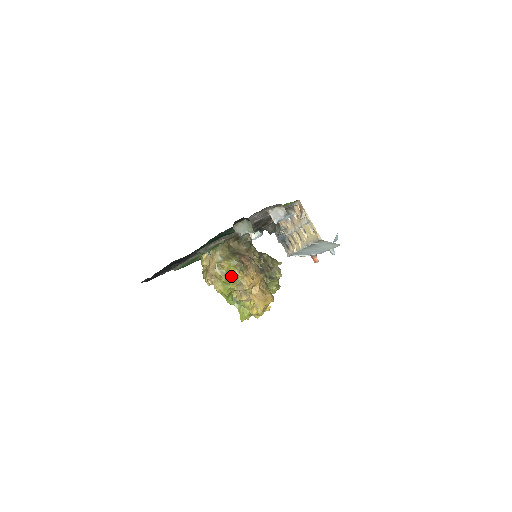
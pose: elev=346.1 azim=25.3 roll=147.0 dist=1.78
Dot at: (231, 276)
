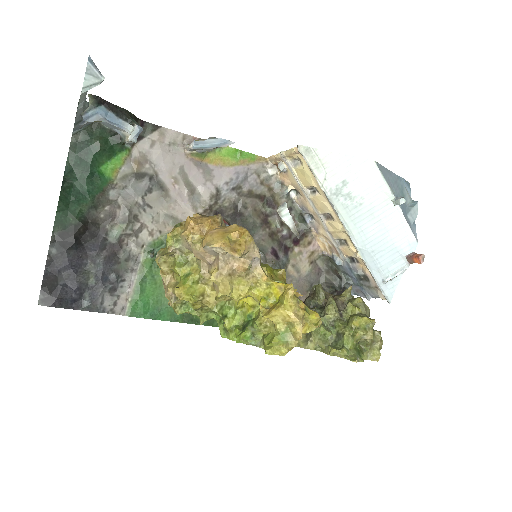
Dot at: (170, 243)
